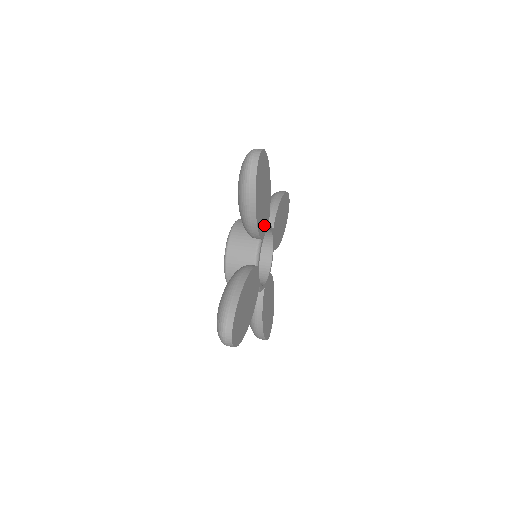
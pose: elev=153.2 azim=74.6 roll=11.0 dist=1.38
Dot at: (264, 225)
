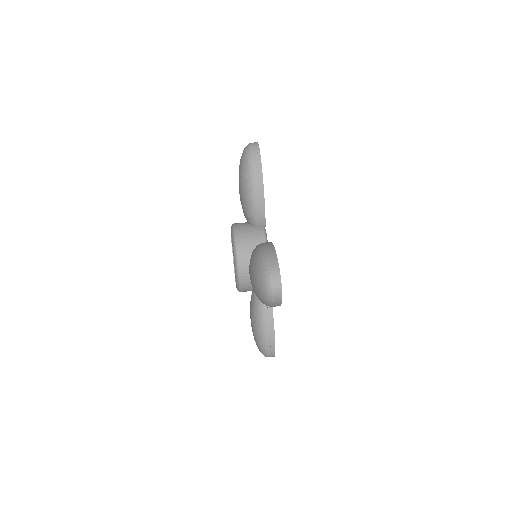
Dot at: occluded
